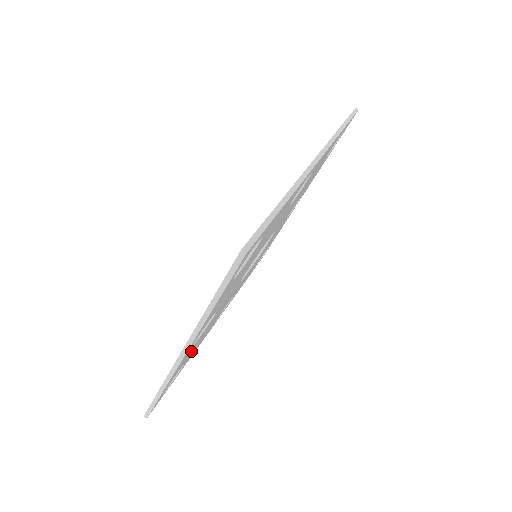
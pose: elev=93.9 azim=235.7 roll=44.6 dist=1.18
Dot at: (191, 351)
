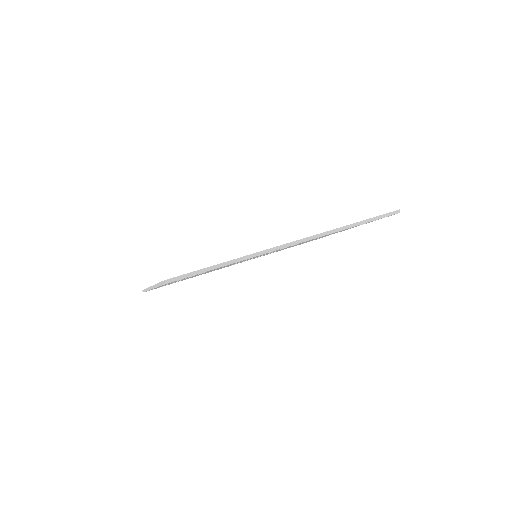
Dot at: occluded
